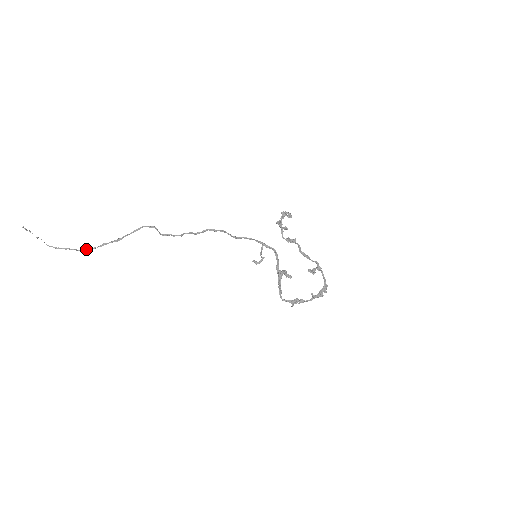
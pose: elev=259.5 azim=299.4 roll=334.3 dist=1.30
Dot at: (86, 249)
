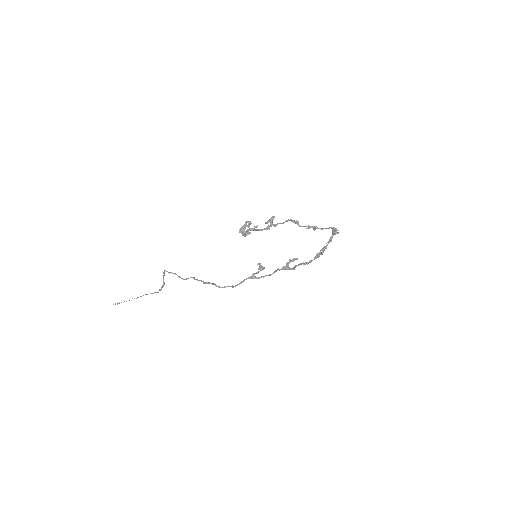
Dot at: occluded
